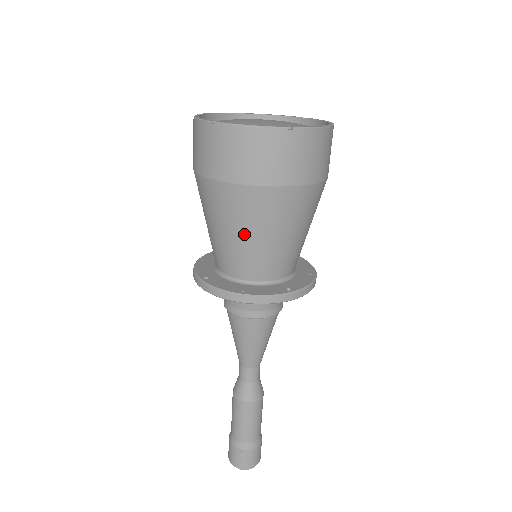
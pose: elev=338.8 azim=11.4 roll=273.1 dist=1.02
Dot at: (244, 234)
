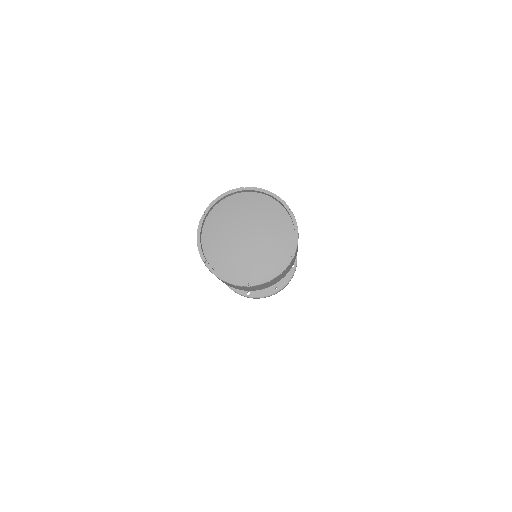
Dot at: occluded
